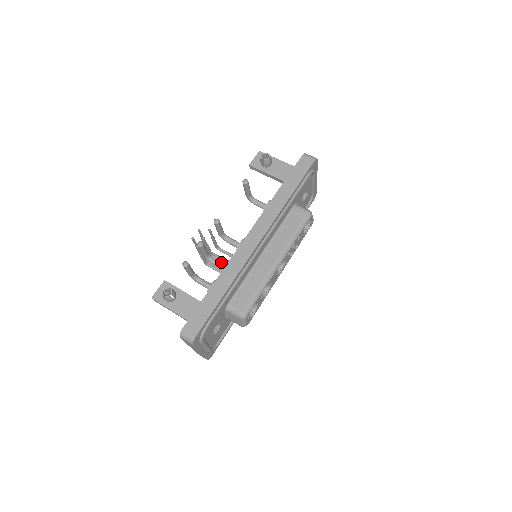
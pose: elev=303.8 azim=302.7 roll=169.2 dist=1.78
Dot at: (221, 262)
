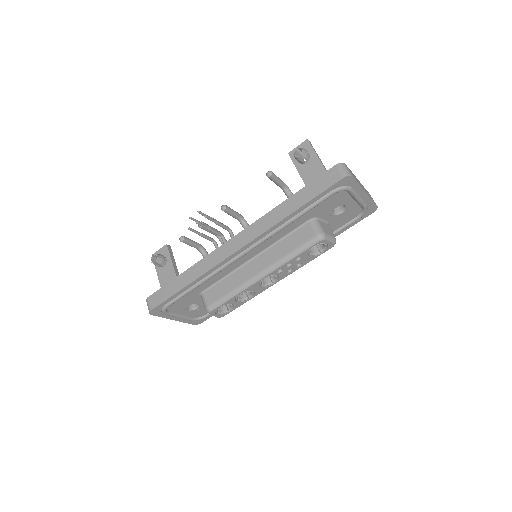
Dot at: occluded
